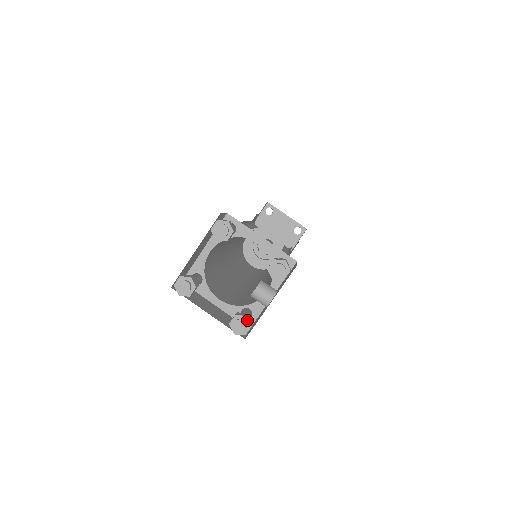
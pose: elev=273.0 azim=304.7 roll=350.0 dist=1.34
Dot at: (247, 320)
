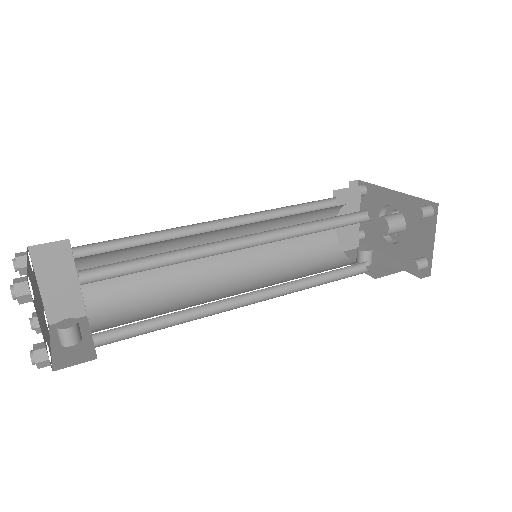
Dot at: (35, 329)
